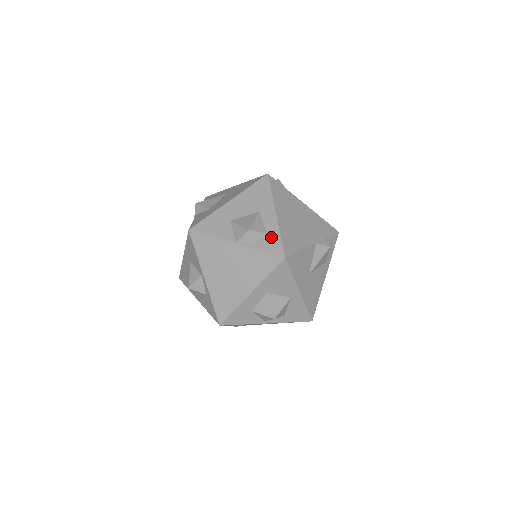
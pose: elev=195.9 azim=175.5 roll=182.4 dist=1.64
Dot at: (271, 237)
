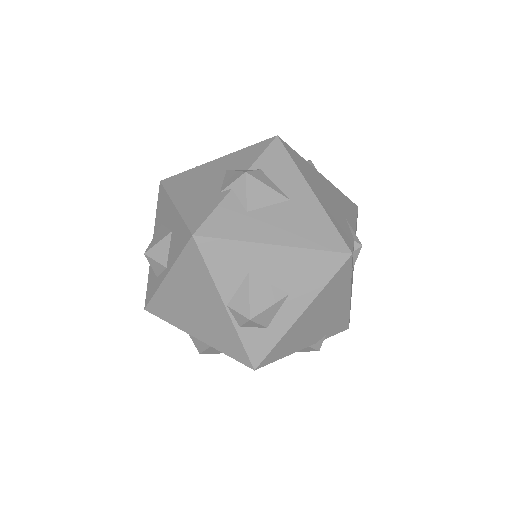
Dot at: (267, 336)
